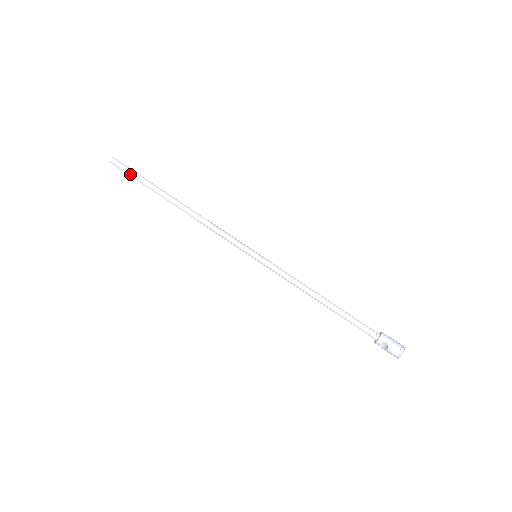
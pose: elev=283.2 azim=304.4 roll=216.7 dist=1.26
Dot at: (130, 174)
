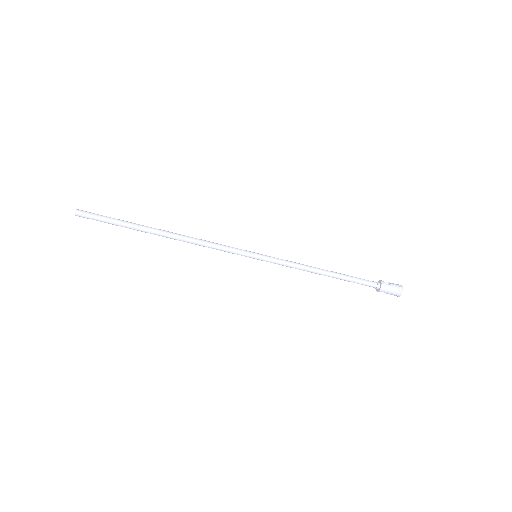
Dot at: occluded
